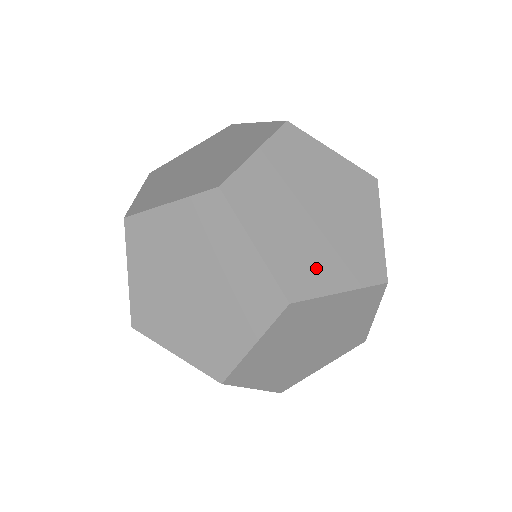
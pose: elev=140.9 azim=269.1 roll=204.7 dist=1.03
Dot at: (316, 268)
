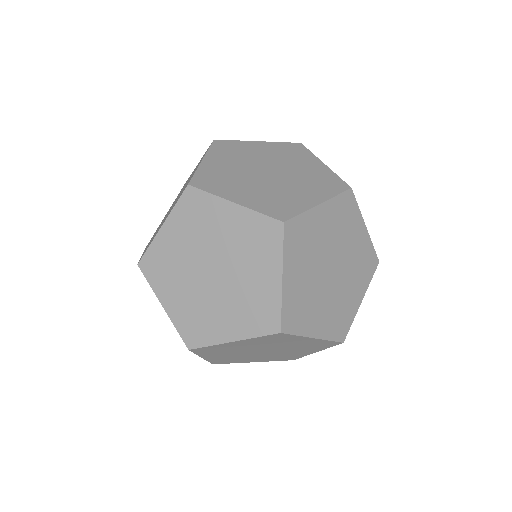
Dot at: (346, 306)
